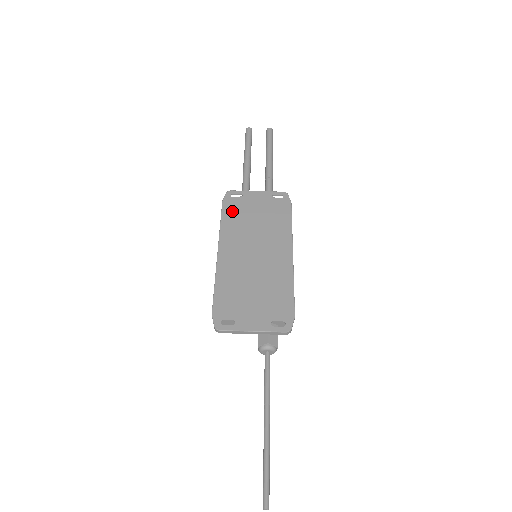
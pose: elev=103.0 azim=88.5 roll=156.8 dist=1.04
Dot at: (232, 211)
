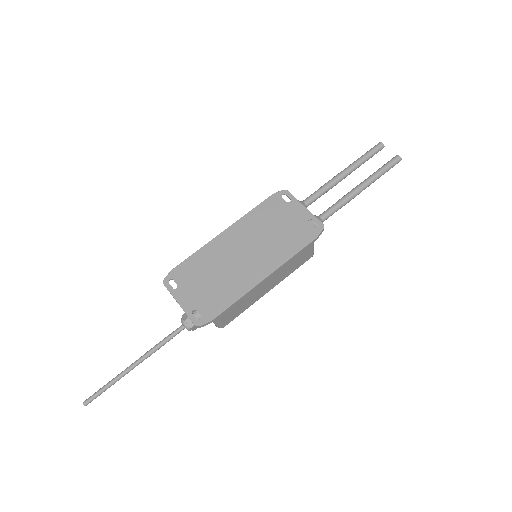
Dot at: (268, 208)
